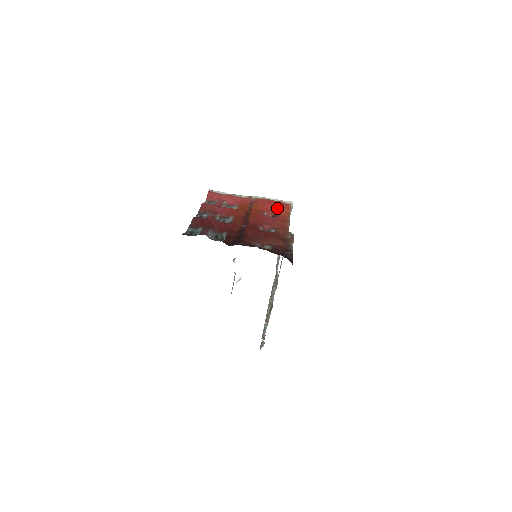
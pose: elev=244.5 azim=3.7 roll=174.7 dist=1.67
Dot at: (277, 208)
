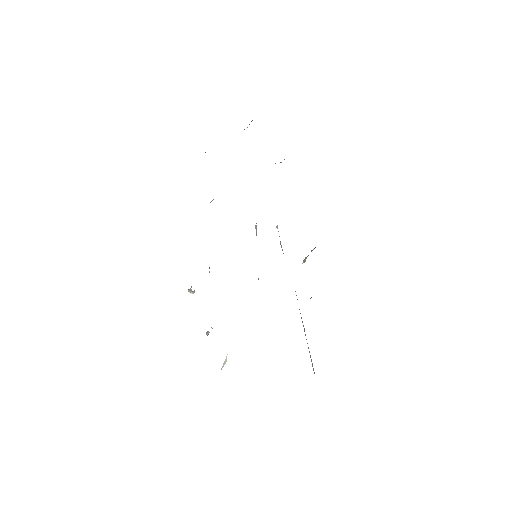
Dot at: occluded
